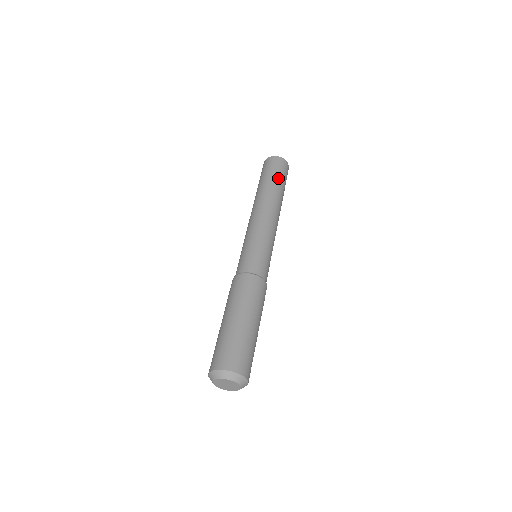
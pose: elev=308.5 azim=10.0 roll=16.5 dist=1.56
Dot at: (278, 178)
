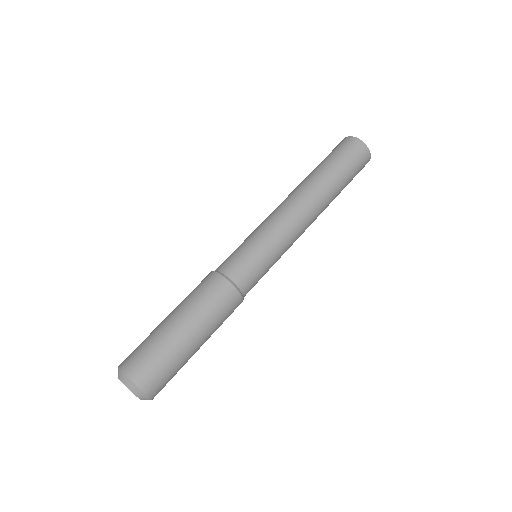
Dot at: (342, 170)
